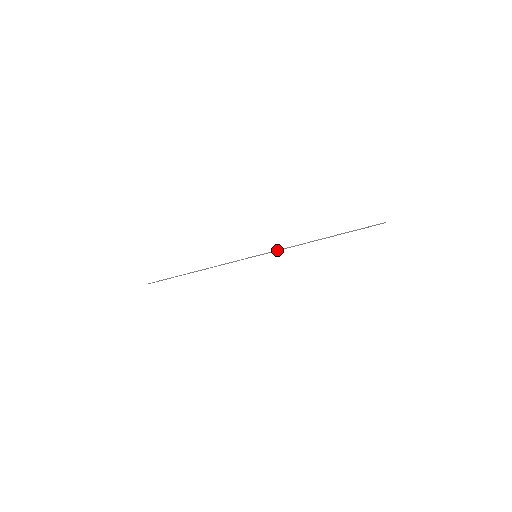
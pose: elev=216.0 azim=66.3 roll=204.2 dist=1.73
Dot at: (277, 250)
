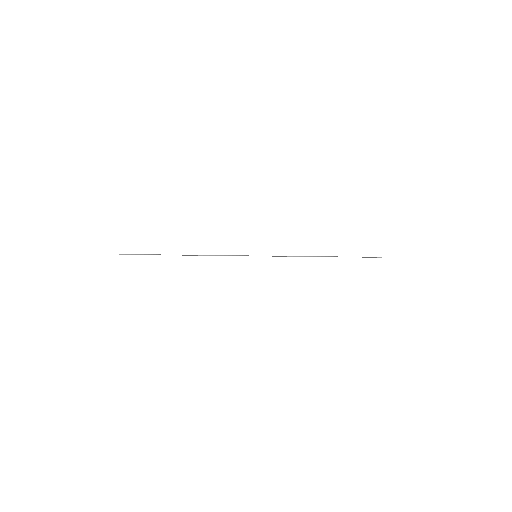
Dot at: (279, 256)
